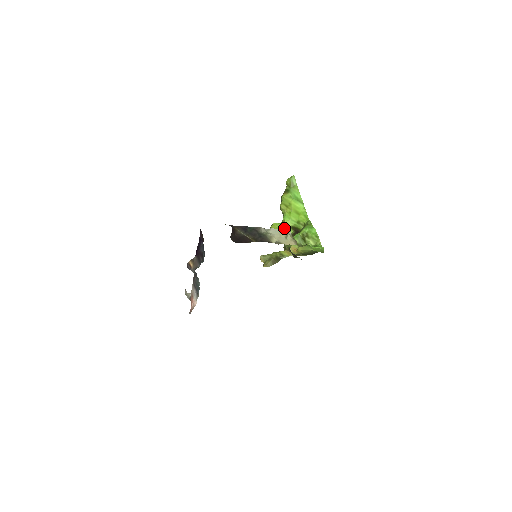
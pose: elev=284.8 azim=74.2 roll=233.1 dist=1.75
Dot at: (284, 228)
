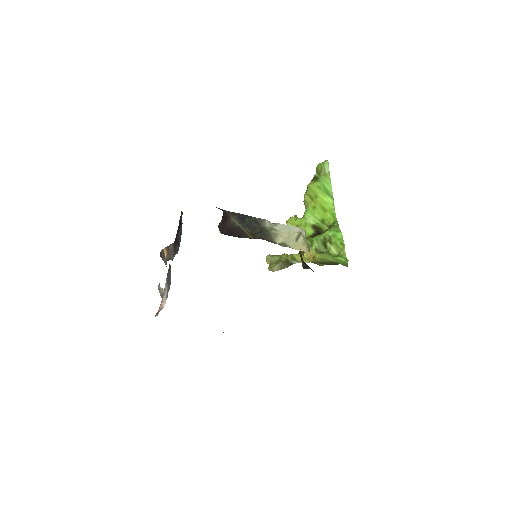
Dot at: (303, 225)
